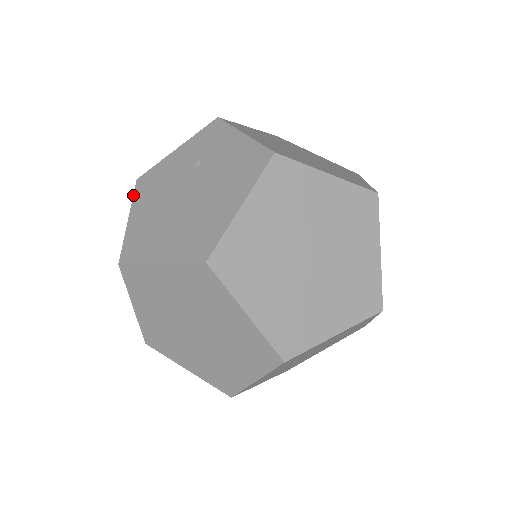
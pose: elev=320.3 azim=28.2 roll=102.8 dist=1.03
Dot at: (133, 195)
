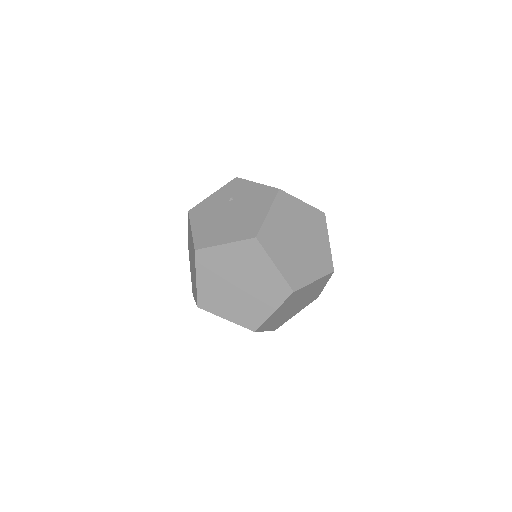
Dot at: (189, 218)
